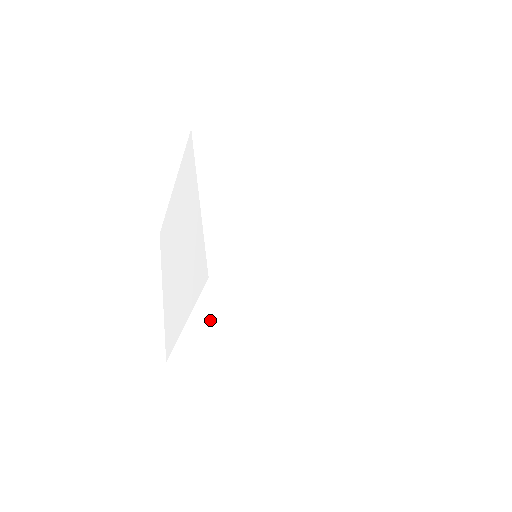
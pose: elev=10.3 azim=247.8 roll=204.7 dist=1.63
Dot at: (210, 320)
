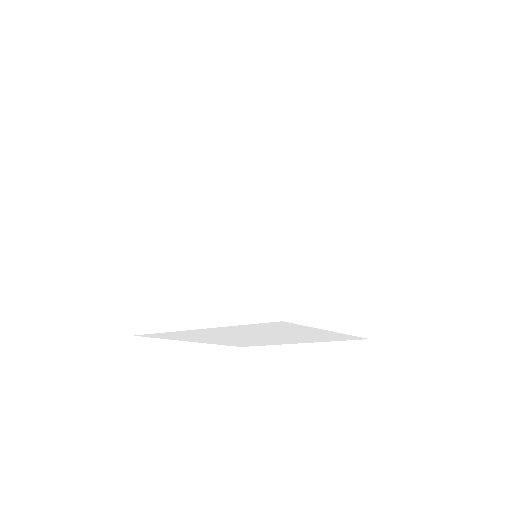
Dot at: (199, 340)
